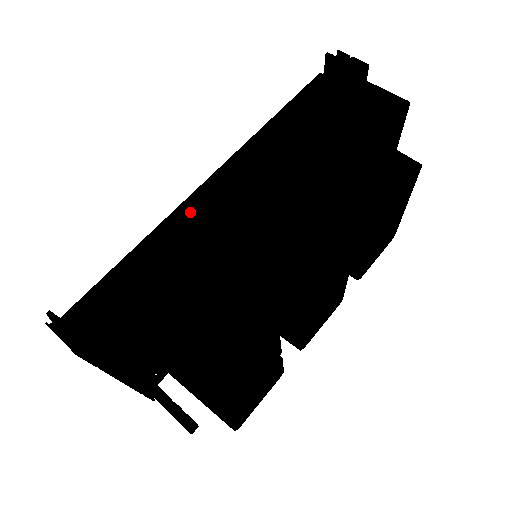
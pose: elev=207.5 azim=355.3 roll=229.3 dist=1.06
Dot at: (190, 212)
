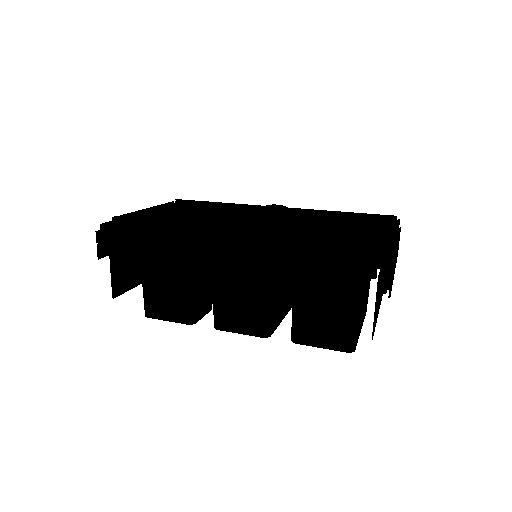
Dot at: (212, 234)
